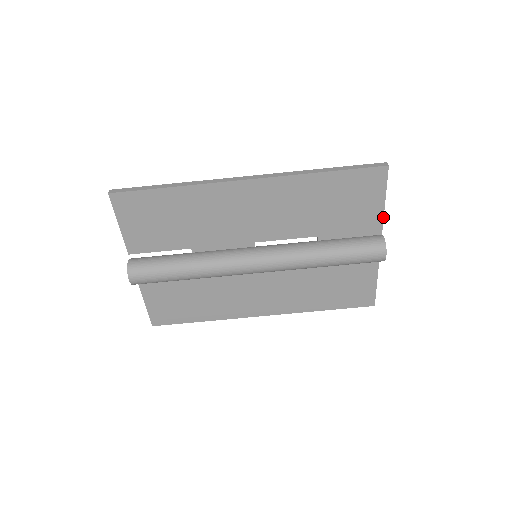
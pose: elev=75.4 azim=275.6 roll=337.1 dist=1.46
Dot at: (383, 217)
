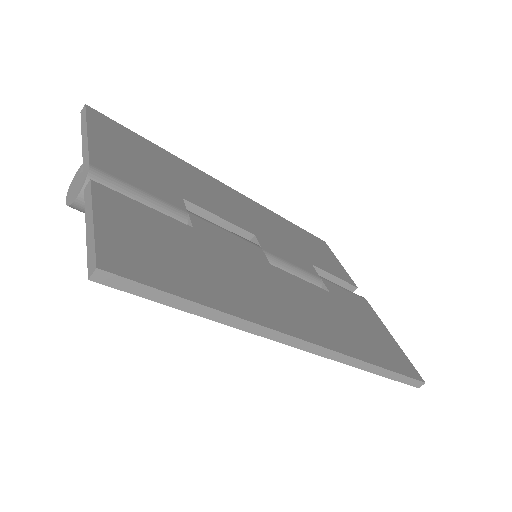
Dot at: occluded
